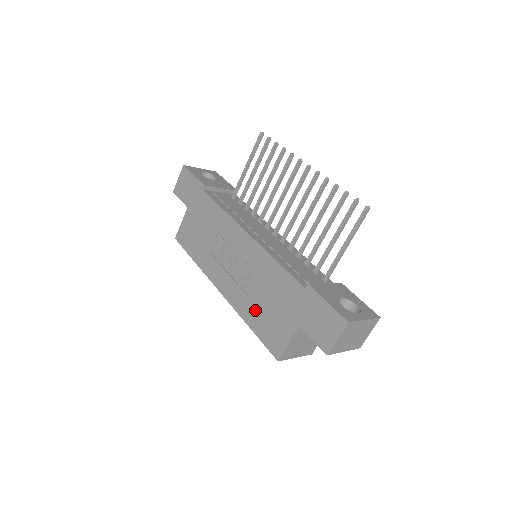
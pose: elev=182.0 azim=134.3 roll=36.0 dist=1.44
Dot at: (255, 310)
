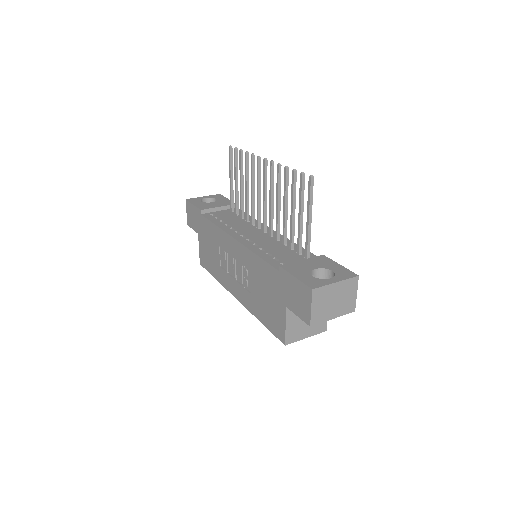
Dot at: (258, 305)
